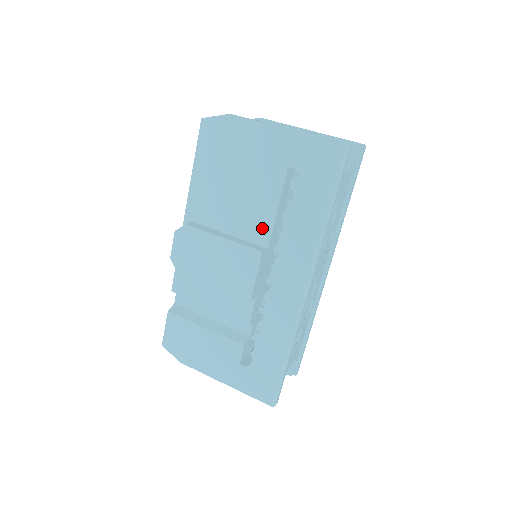
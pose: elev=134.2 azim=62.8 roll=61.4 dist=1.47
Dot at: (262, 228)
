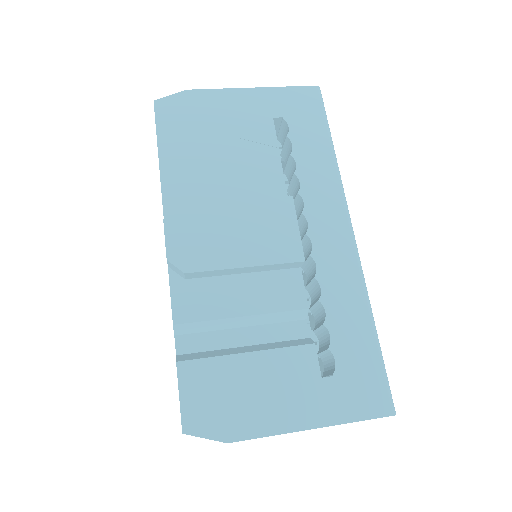
Dot at: (272, 184)
